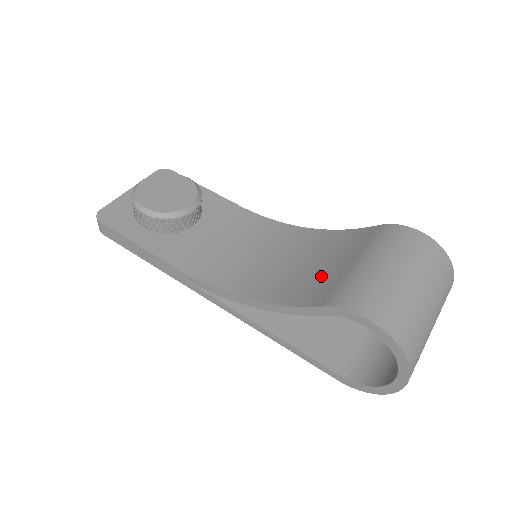
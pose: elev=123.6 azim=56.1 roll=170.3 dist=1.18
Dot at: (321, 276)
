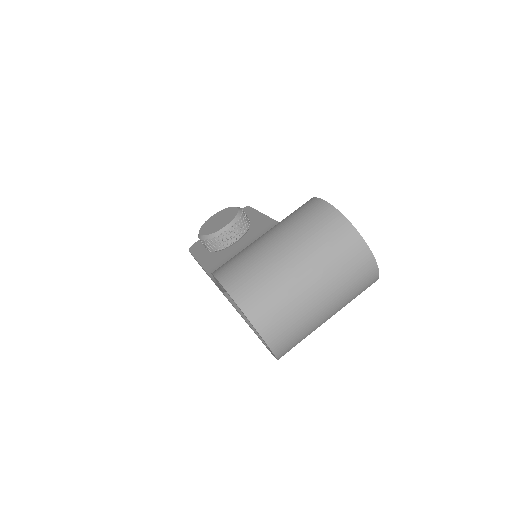
Dot at: occluded
